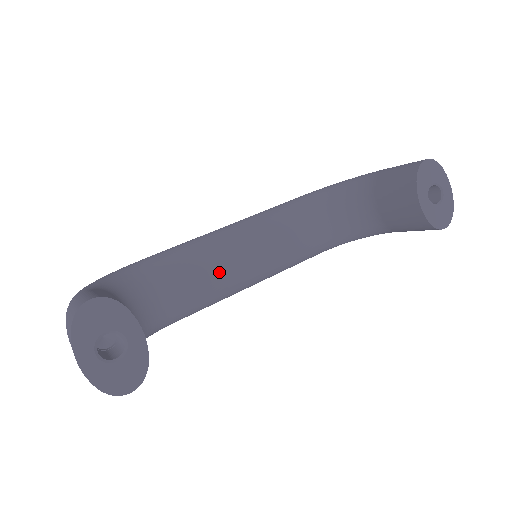
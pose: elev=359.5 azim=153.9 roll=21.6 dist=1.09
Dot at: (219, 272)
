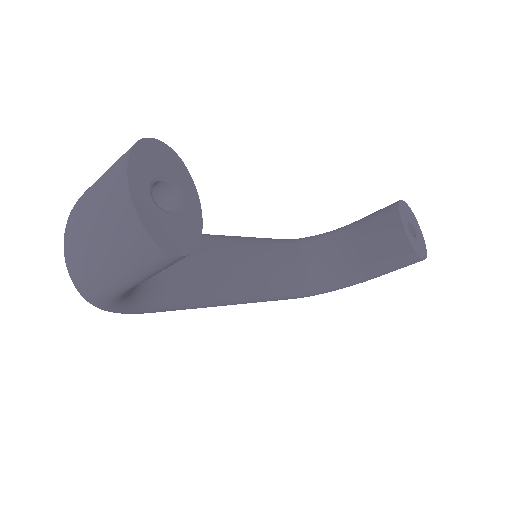
Dot at: (217, 264)
